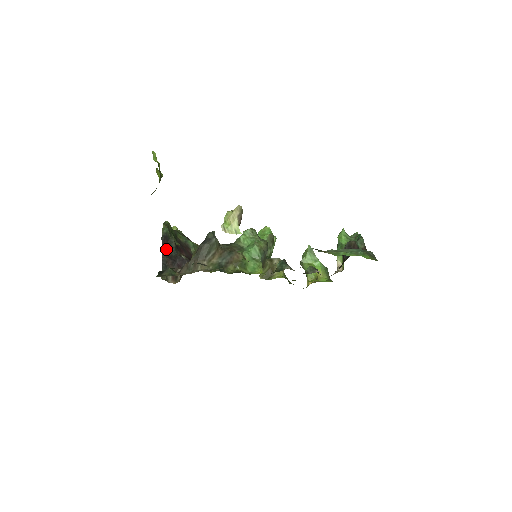
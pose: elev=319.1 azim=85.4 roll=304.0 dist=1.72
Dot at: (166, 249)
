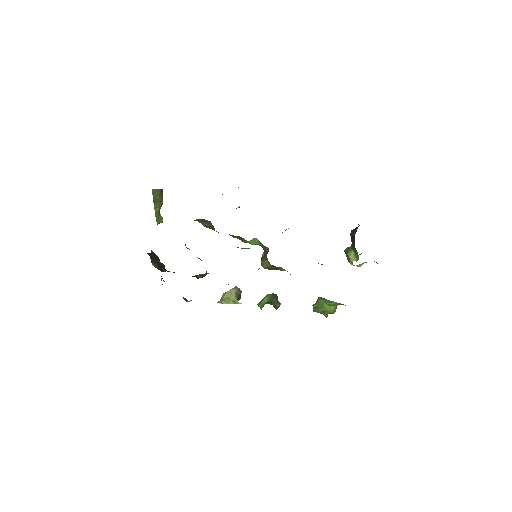
Dot at: occluded
